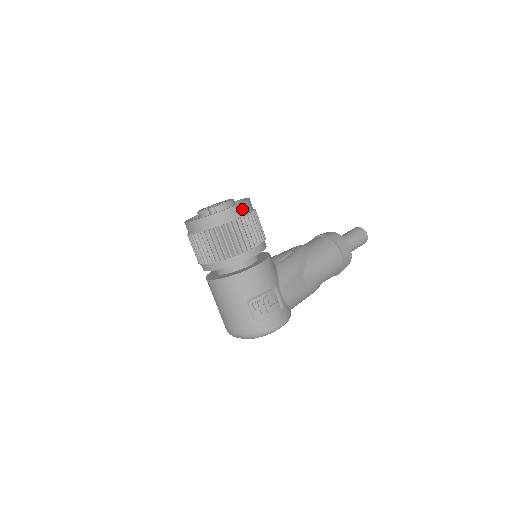
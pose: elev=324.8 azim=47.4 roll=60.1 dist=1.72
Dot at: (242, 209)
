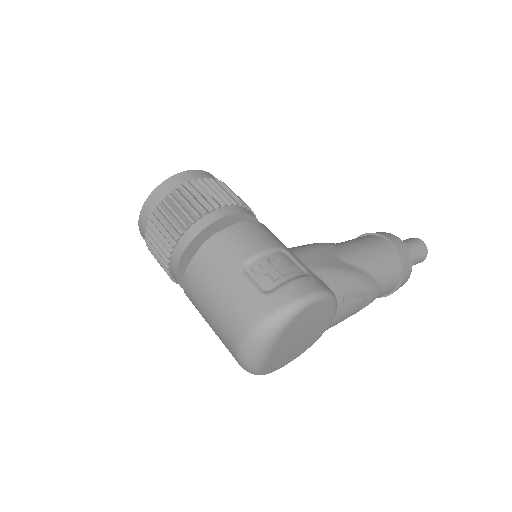
Dot at: (203, 175)
